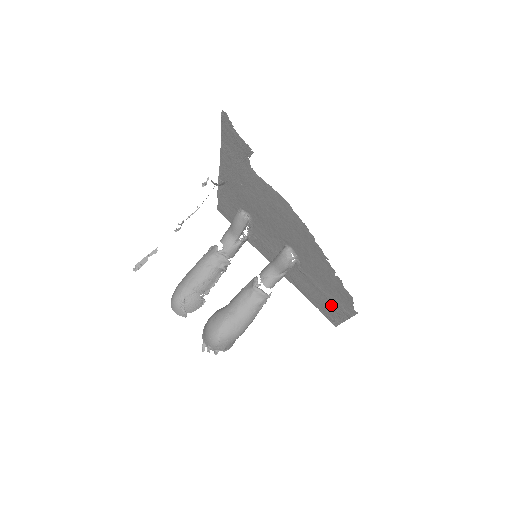
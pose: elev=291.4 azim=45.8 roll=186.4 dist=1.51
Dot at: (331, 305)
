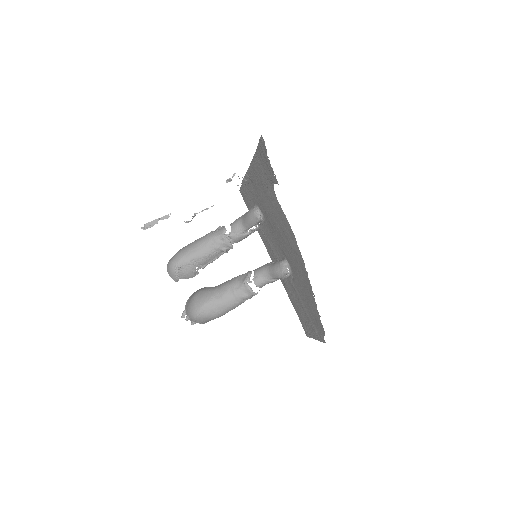
Dot at: (308, 321)
